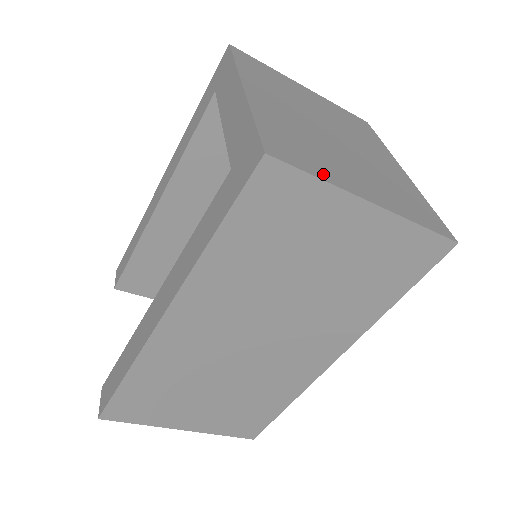
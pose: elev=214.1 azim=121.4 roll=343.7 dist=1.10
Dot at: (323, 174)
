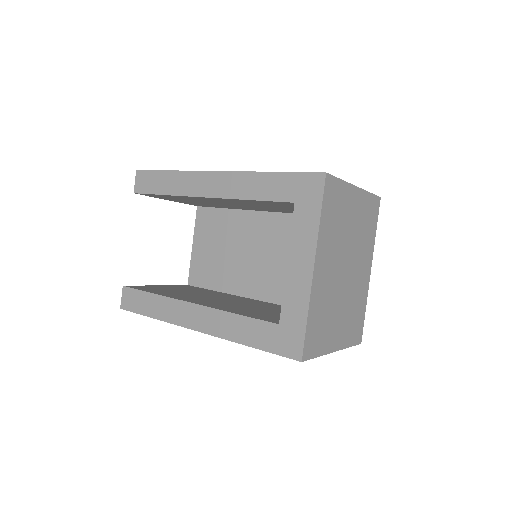
Dot at: (322, 349)
